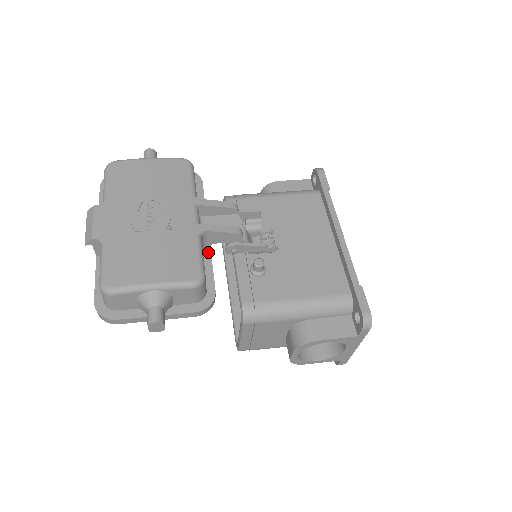
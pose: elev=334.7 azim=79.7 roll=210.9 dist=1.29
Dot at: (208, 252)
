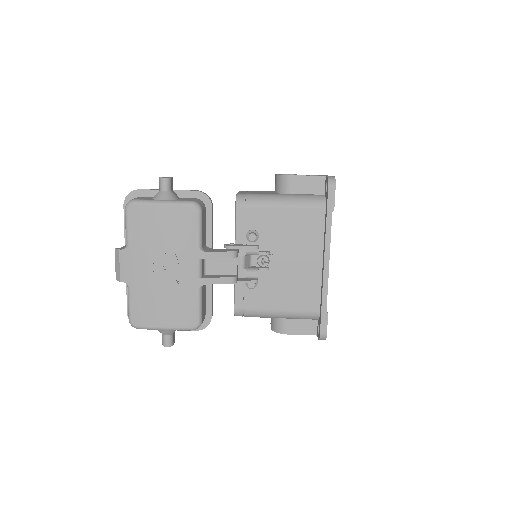
Dot at: occluded
